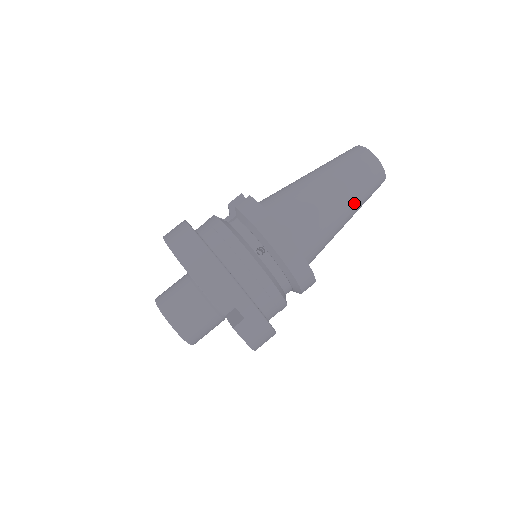
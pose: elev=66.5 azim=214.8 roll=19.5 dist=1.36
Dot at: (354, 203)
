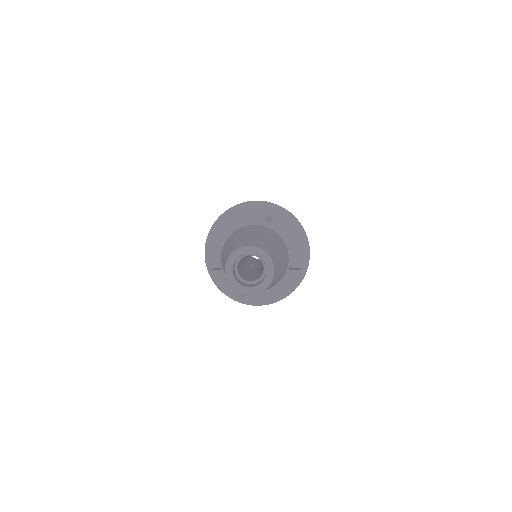
Dot at: occluded
